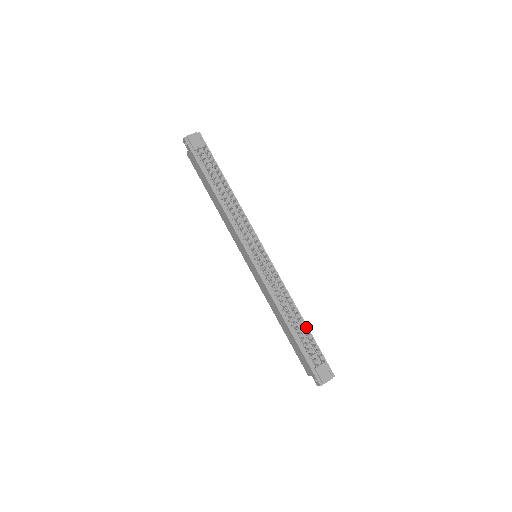
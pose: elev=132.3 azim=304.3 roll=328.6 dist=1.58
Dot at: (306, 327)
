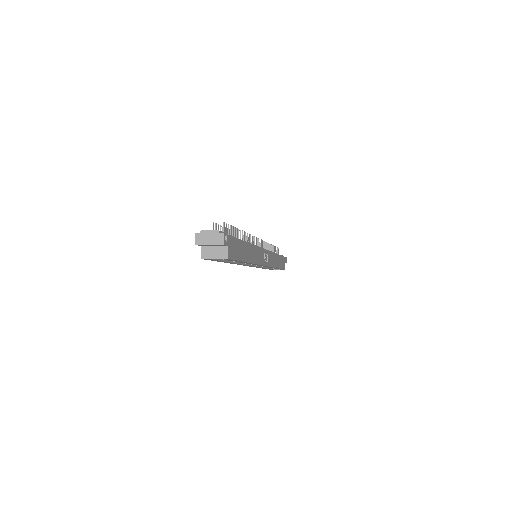
Dot at: occluded
